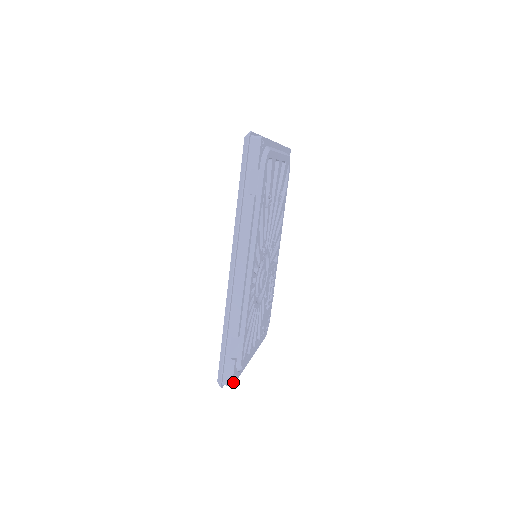
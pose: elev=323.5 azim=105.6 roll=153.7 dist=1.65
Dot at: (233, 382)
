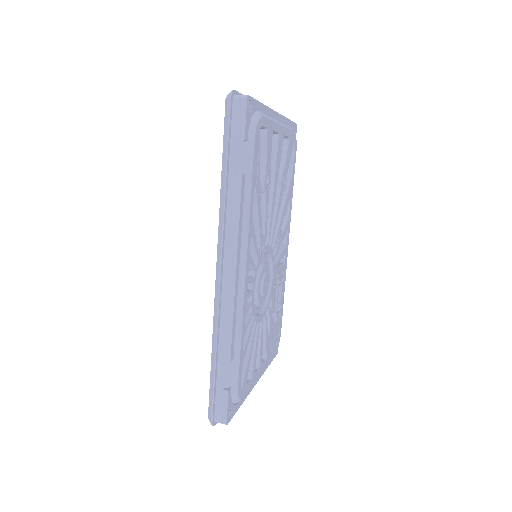
Dot at: (228, 418)
